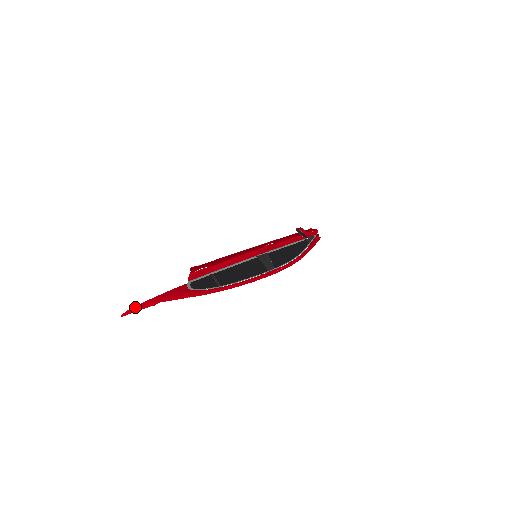
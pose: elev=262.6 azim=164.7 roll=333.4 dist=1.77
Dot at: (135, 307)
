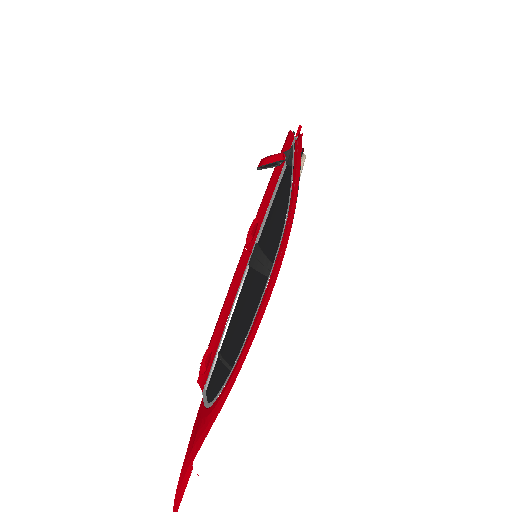
Dot at: (177, 492)
